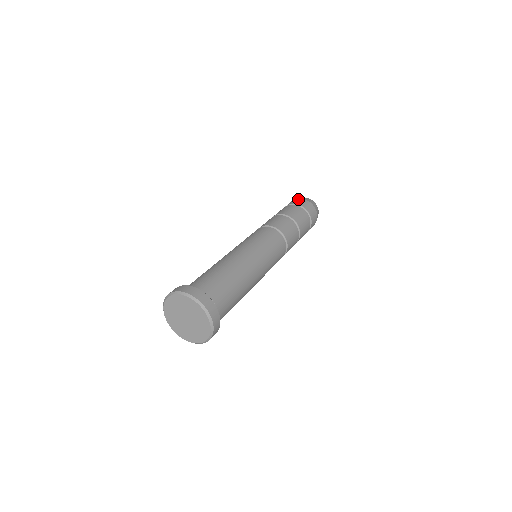
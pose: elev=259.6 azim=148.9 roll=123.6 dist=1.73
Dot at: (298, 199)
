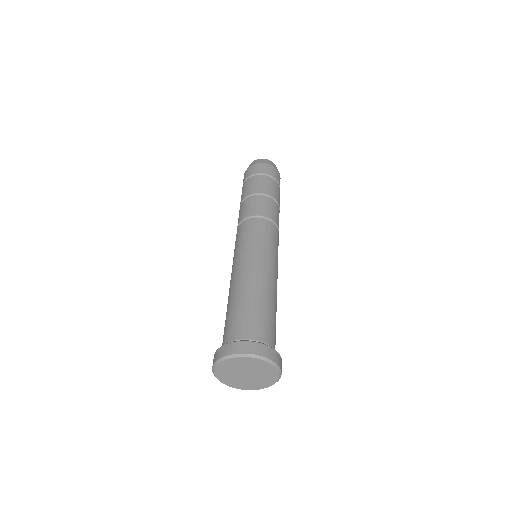
Dot at: (246, 171)
